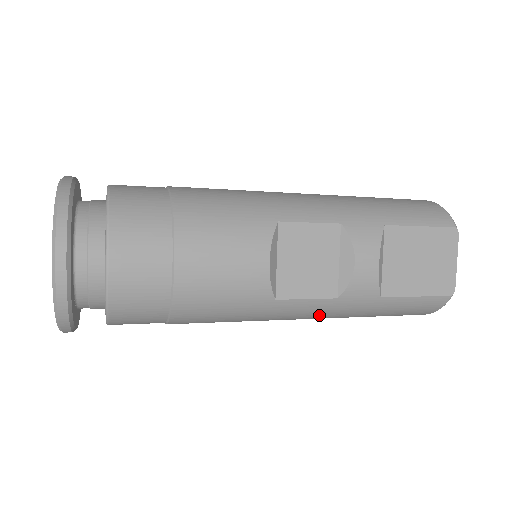
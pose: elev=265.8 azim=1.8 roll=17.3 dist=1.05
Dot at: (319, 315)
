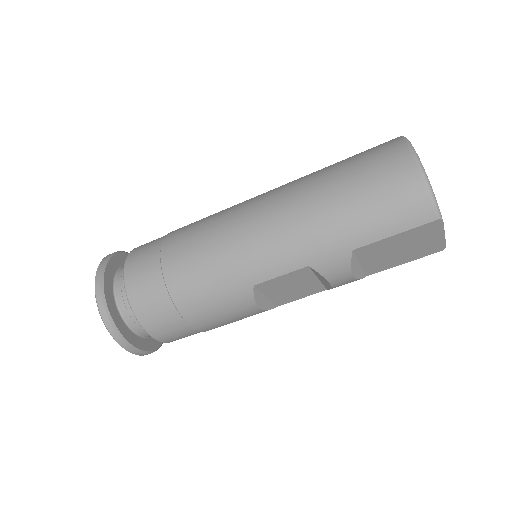
Dot at: occluded
